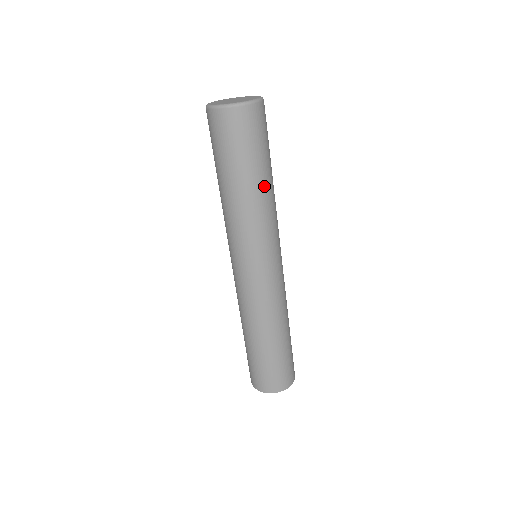
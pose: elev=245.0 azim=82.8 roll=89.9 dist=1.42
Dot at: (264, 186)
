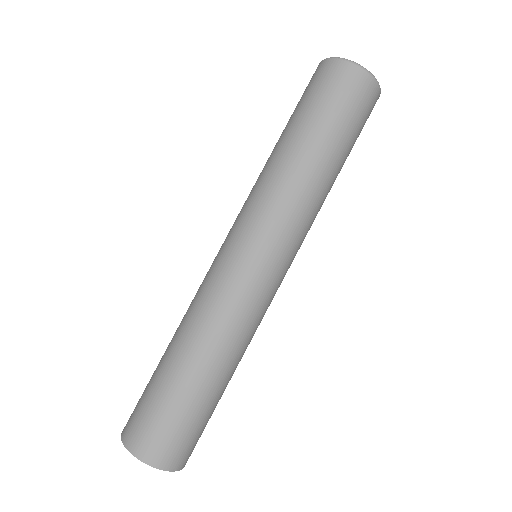
Dot at: occluded
